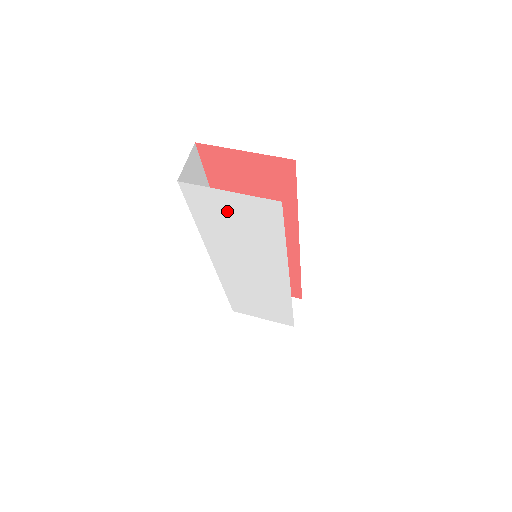
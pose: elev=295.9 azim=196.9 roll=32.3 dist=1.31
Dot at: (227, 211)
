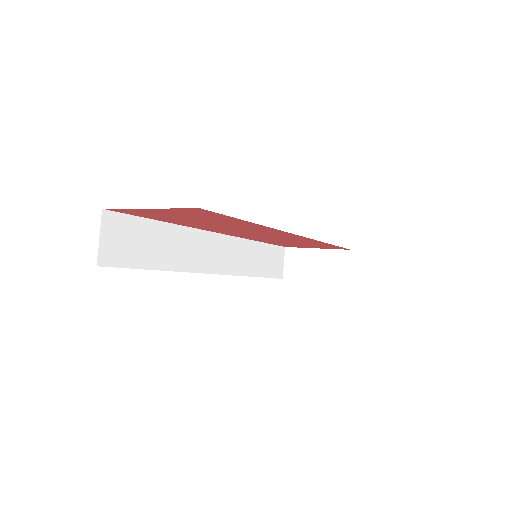
Dot at: occluded
